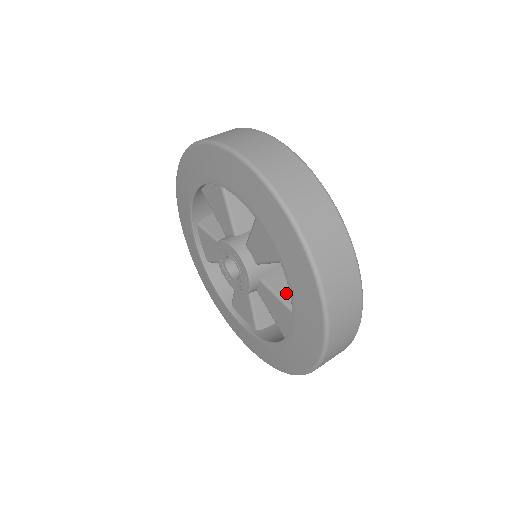
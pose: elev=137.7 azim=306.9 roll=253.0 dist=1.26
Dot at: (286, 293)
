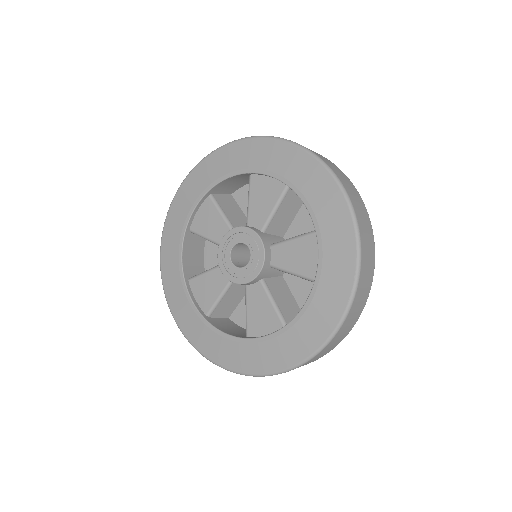
Dot at: (298, 235)
